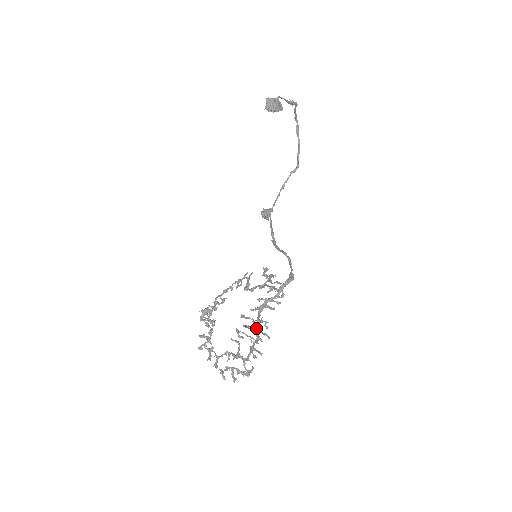
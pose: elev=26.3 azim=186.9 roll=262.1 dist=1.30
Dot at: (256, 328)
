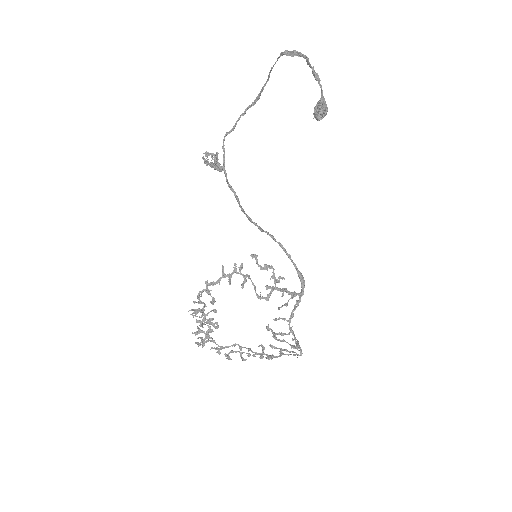
Dot at: (298, 346)
